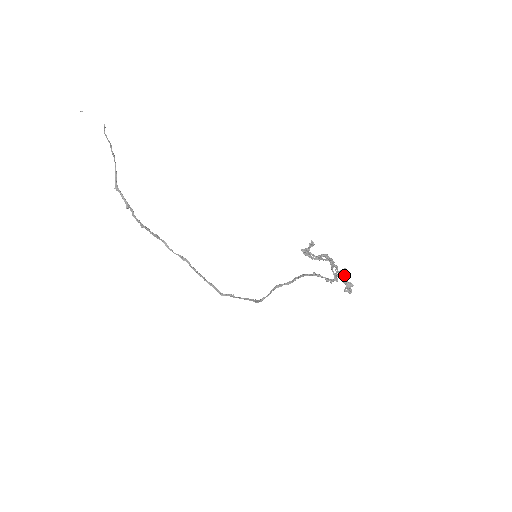
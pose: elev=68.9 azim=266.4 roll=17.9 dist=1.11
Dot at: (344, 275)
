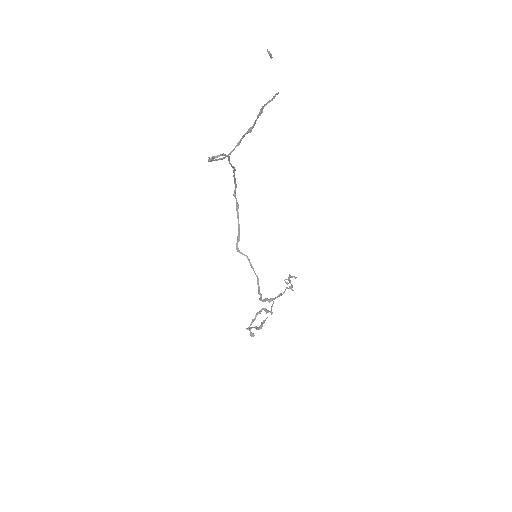
Dot at: (292, 285)
